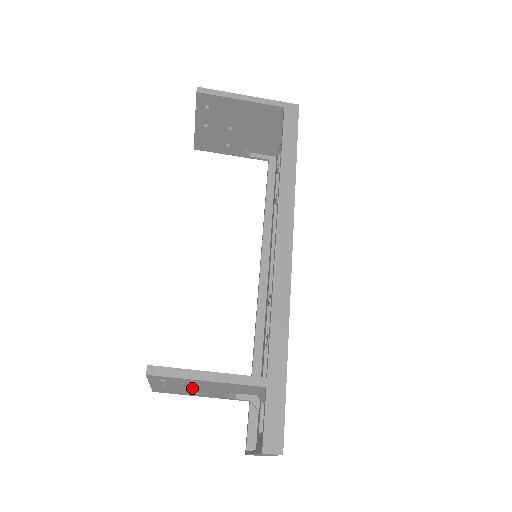
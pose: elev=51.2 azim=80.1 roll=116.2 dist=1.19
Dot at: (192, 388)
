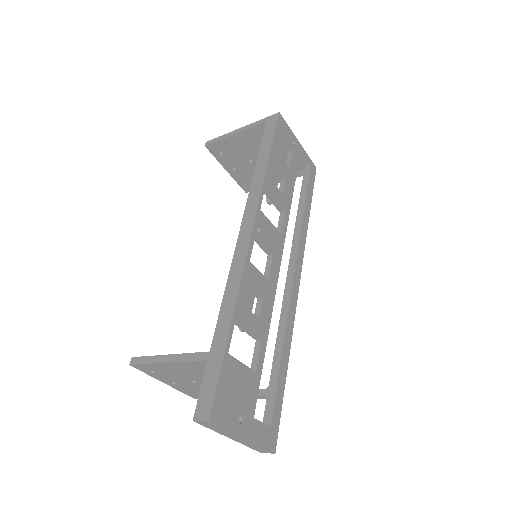
Dot at: (191, 382)
